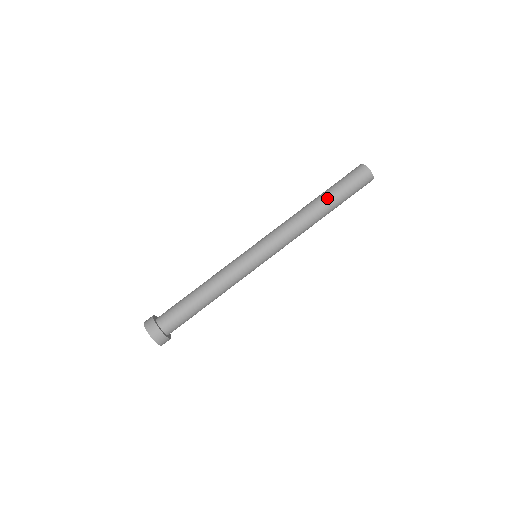
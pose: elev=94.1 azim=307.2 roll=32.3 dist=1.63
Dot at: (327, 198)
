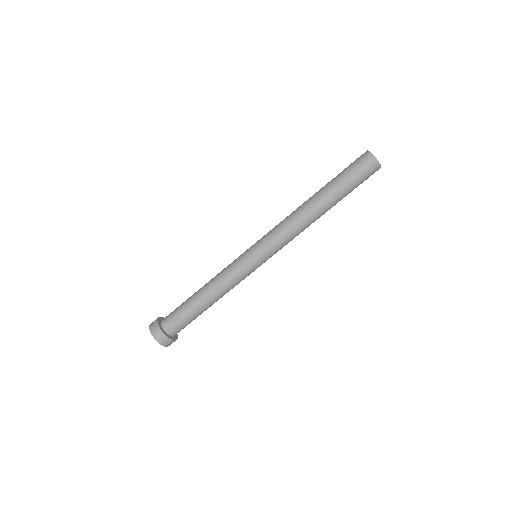
Dot at: (332, 197)
